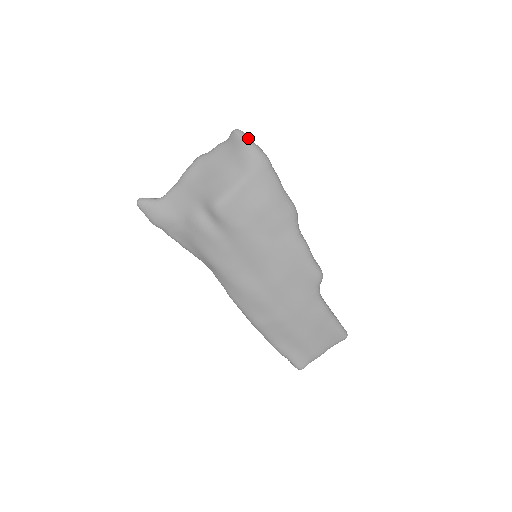
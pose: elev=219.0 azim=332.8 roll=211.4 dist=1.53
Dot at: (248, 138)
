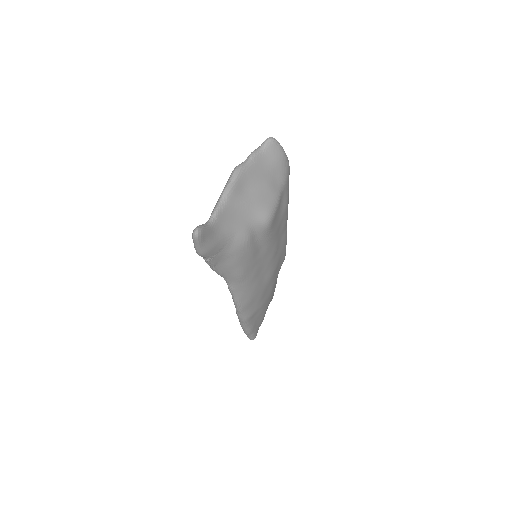
Dot at: (282, 147)
